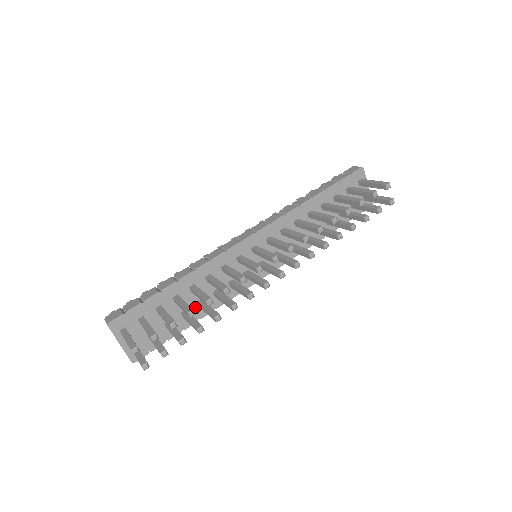
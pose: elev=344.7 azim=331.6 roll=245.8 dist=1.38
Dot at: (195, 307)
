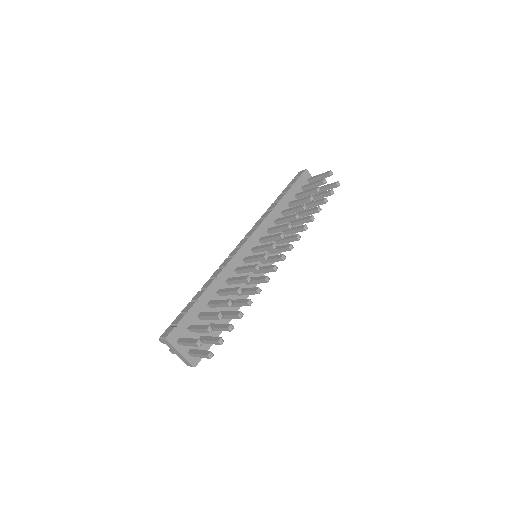
Dot at: (226, 308)
